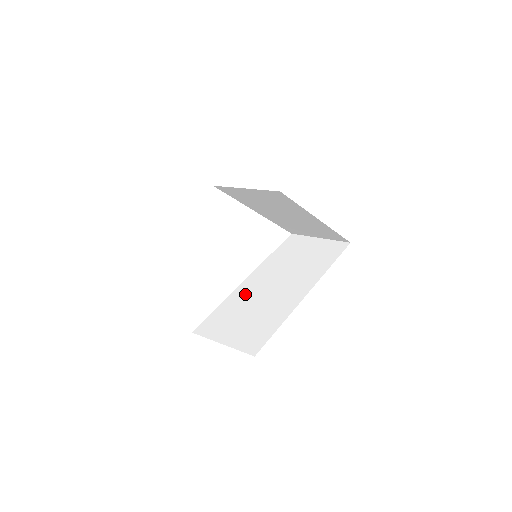
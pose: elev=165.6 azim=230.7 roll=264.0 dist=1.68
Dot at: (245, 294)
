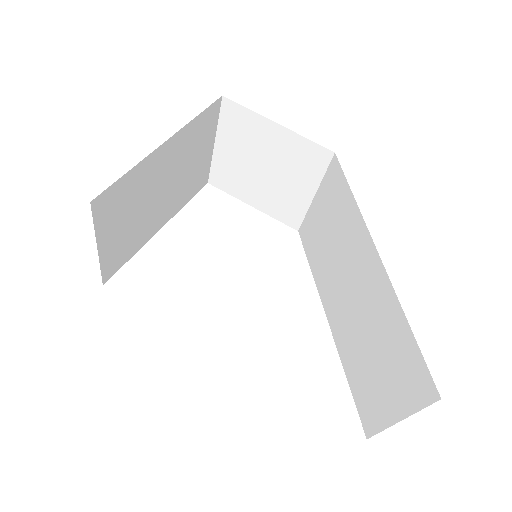
Dot at: occluded
